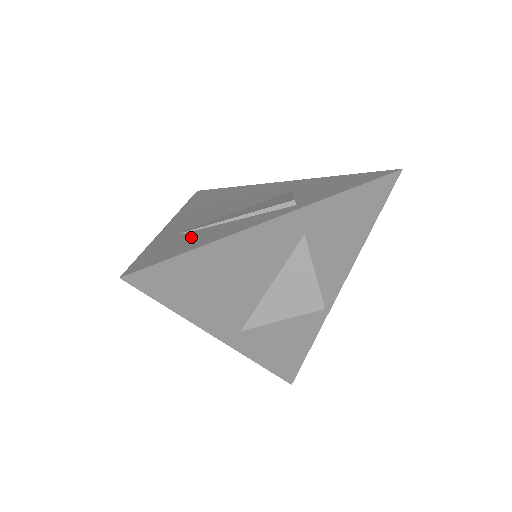
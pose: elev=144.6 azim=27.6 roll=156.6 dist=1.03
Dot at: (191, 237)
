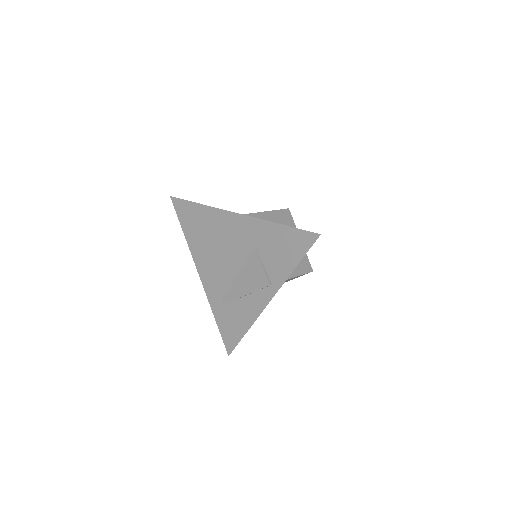
Dot at: (233, 315)
